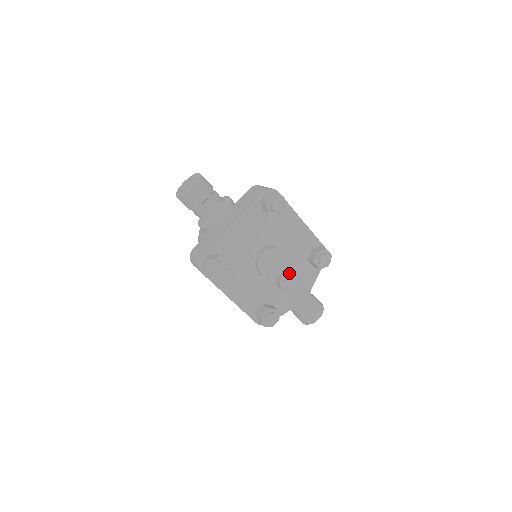
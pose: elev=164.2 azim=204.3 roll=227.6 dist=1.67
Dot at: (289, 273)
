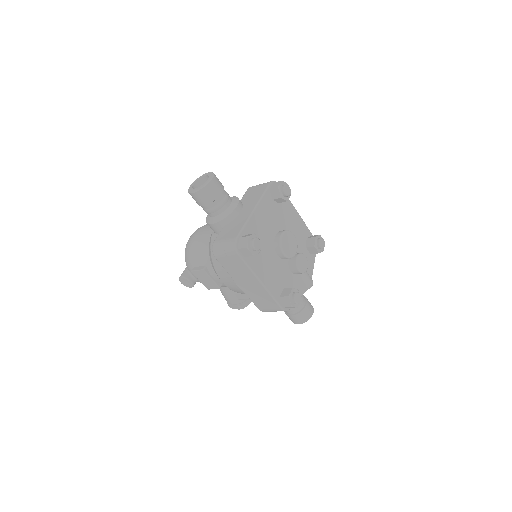
Dot at: (301, 255)
